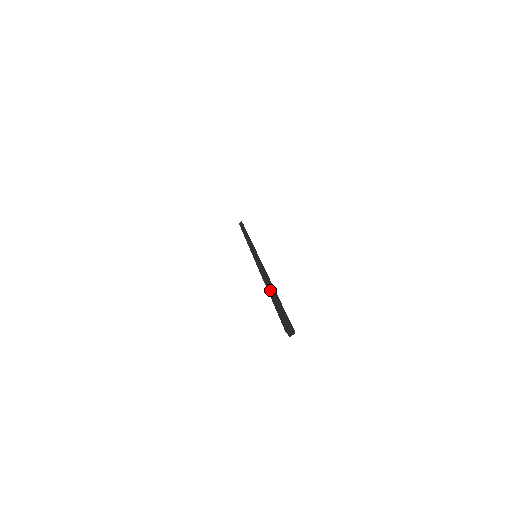
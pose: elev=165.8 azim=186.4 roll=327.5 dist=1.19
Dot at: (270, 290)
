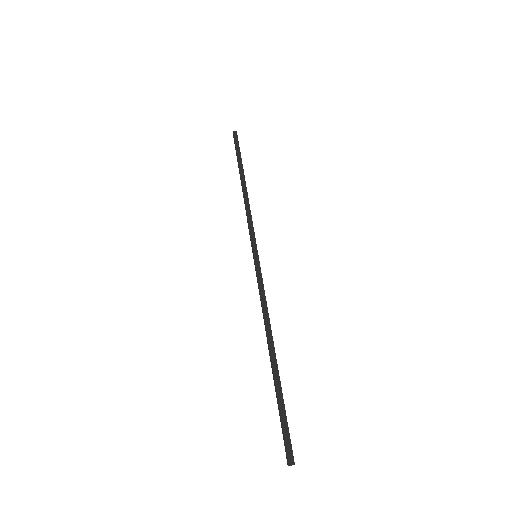
Dot at: (274, 366)
